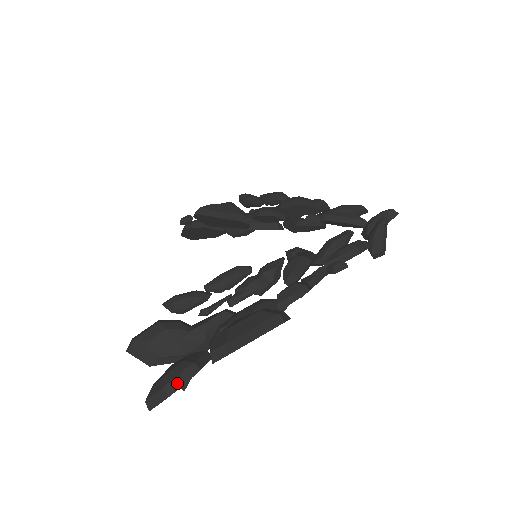
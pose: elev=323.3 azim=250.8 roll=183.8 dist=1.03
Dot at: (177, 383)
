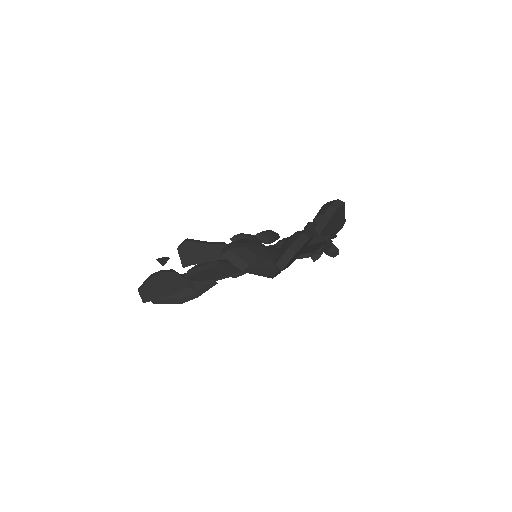
Dot at: (309, 233)
